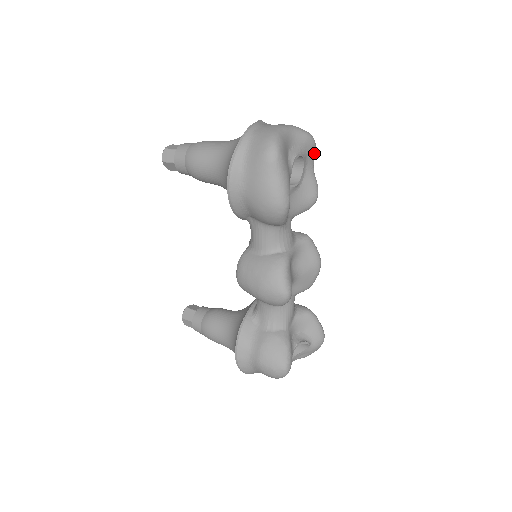
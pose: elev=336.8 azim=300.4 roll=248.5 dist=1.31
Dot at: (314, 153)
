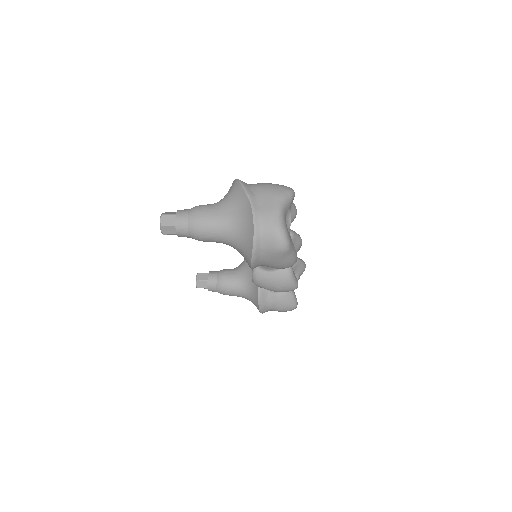
Dot at: occluded
